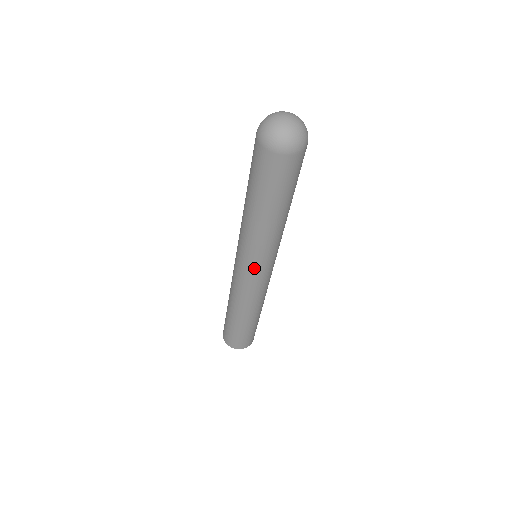
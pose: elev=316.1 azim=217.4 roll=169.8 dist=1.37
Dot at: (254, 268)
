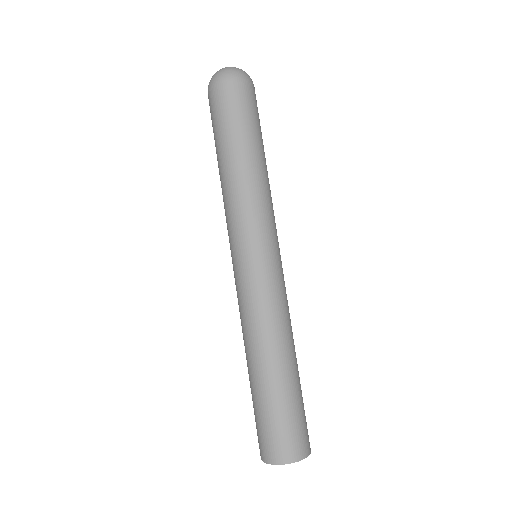
Dot at: (240, 250)
